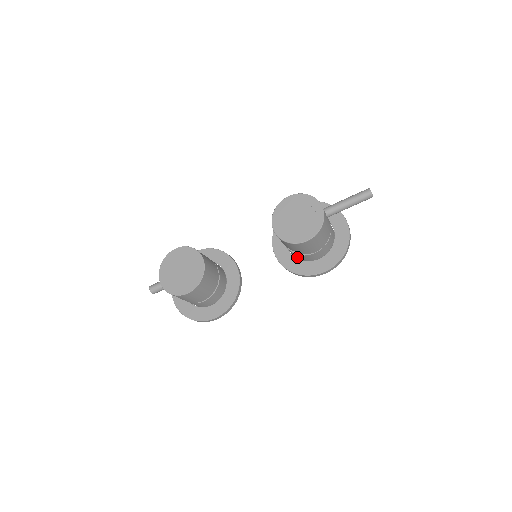
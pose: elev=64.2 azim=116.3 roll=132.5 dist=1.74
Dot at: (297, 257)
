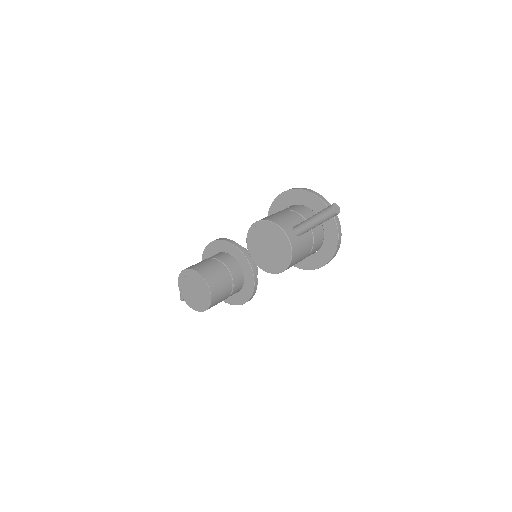
Dot at: occluded
